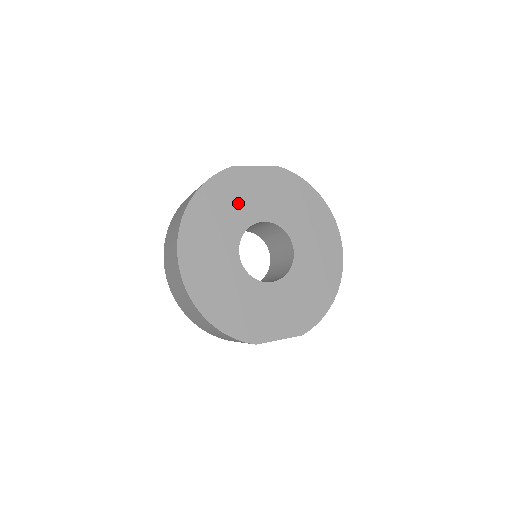
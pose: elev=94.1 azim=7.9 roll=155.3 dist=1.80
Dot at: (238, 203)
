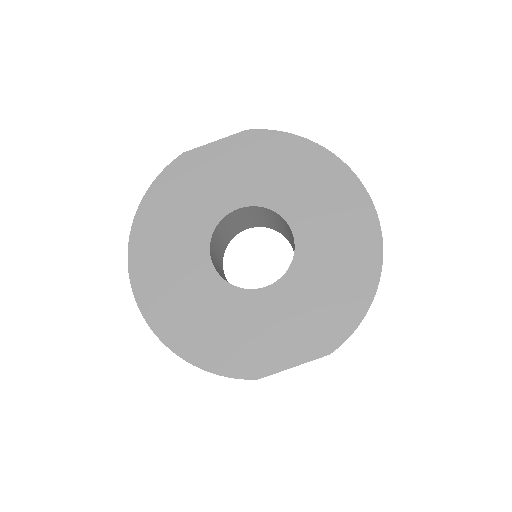
Dot at: (199, 195)
